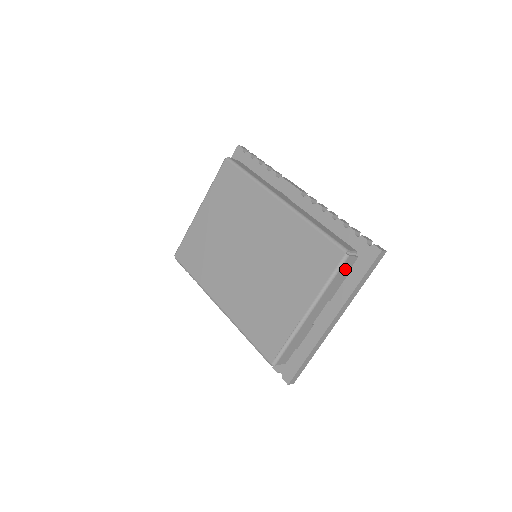
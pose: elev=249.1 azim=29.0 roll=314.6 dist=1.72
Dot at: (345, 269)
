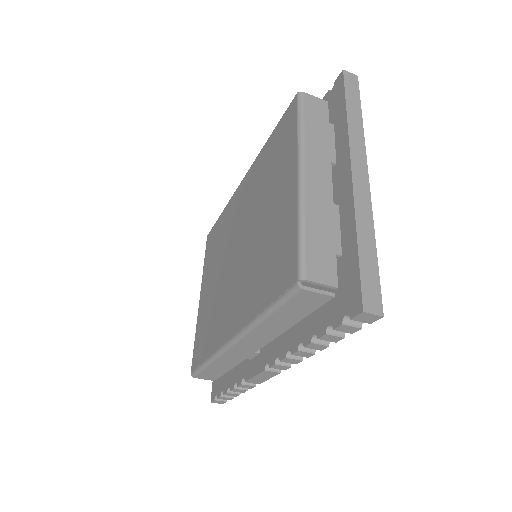
Dot at: (316, 114)
